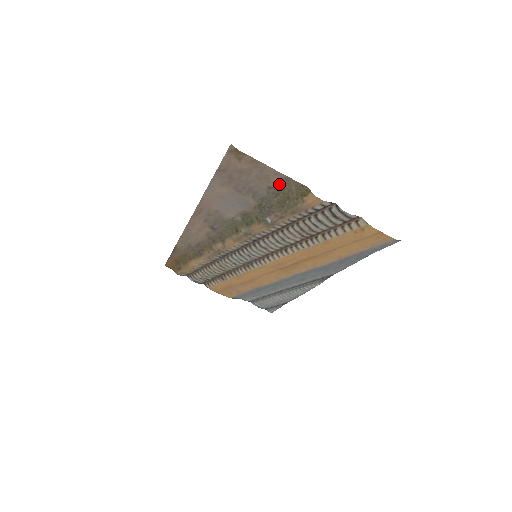
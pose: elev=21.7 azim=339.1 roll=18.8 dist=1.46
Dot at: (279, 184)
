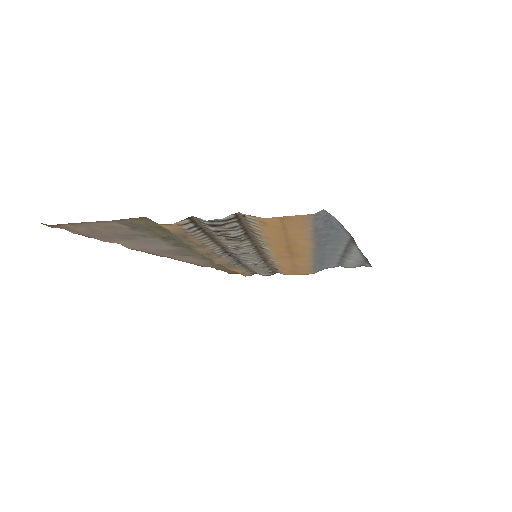
Dot at: (128, 225)
